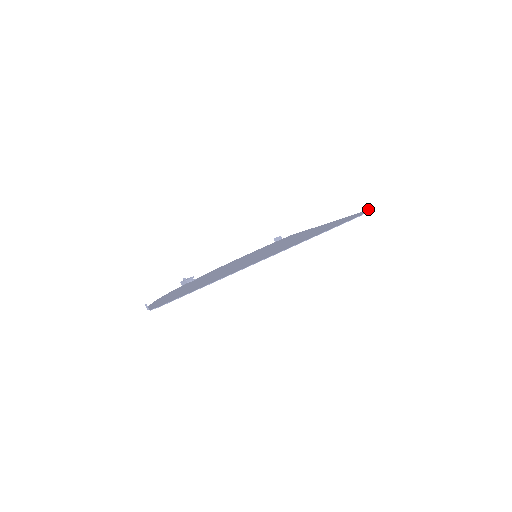
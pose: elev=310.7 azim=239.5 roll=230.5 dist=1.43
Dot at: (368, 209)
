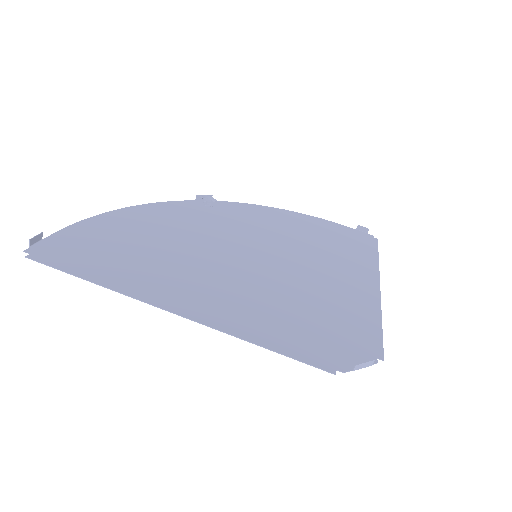
Dot at: (372, 364)
